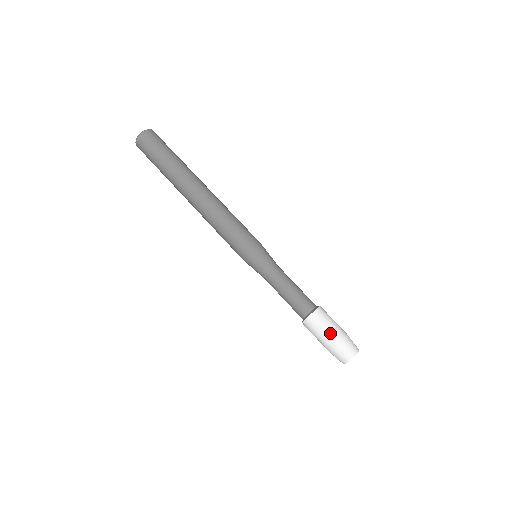
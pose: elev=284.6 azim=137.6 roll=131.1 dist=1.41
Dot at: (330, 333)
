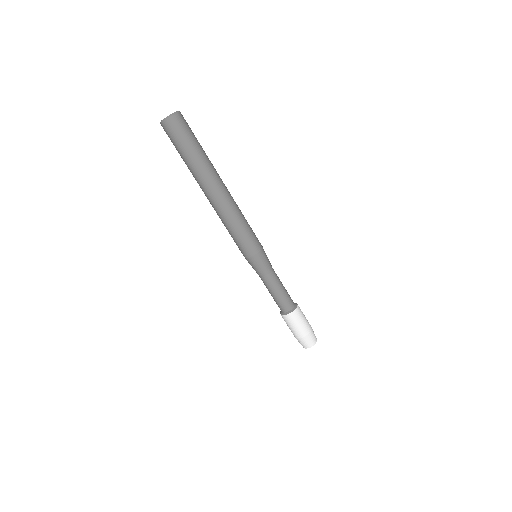
Dot at: (305, 325)
